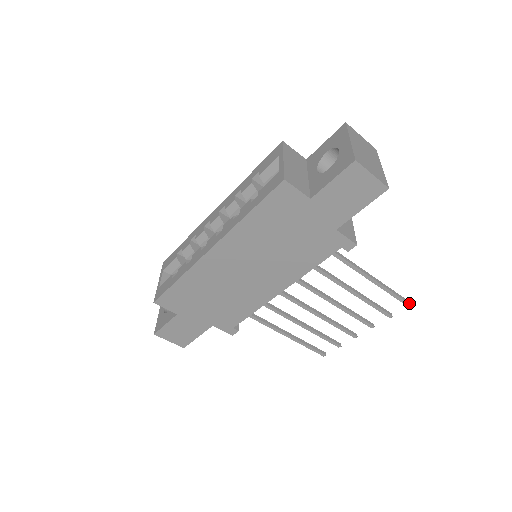
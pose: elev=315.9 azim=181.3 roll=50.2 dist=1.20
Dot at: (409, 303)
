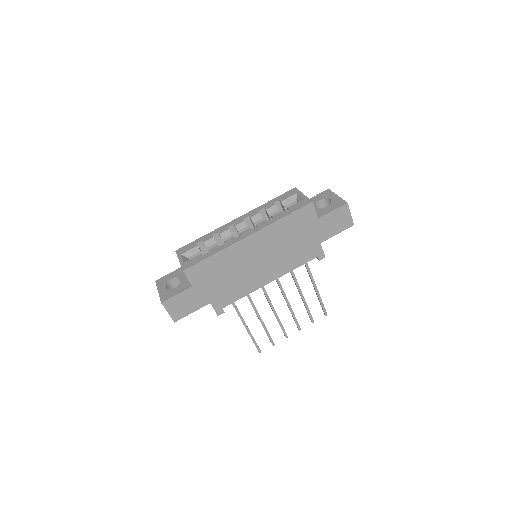
Dot at: occluded
